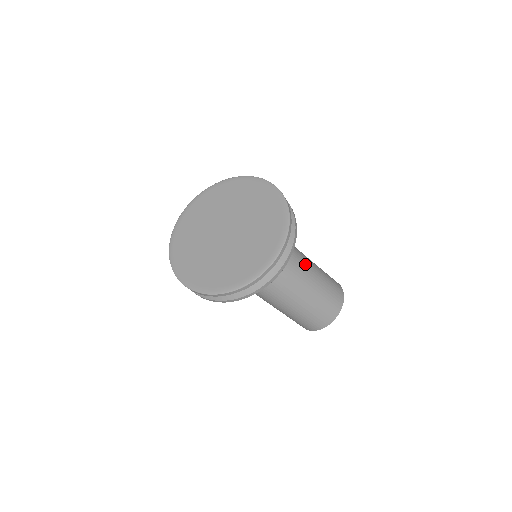
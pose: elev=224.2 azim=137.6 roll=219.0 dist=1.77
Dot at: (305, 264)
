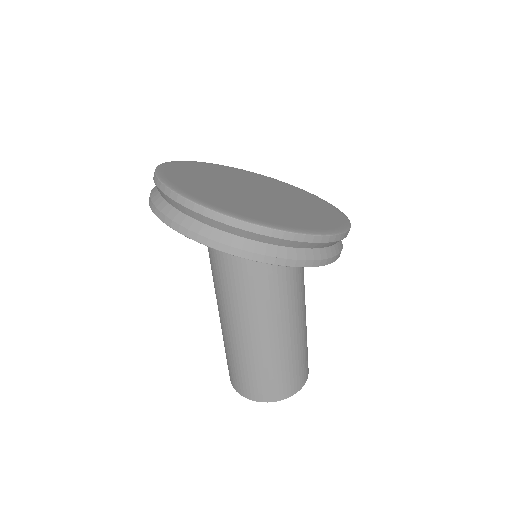
Dot at: occluded
